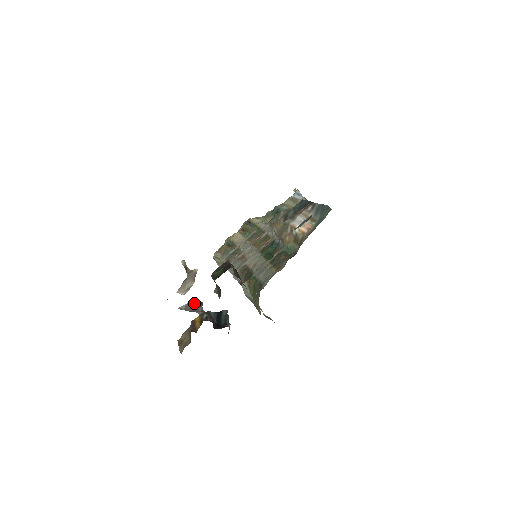
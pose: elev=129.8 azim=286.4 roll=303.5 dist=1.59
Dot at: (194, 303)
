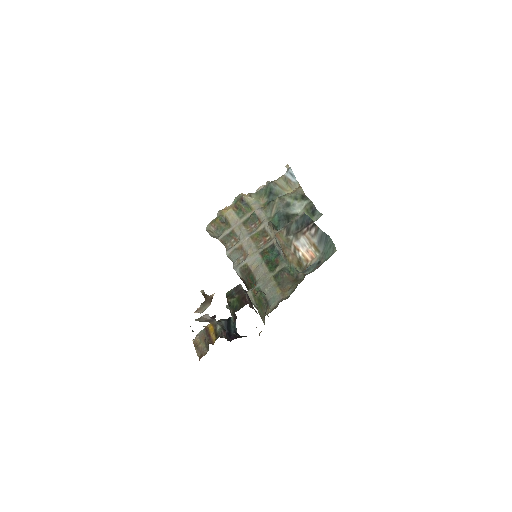
Dot at: (209, 317)
